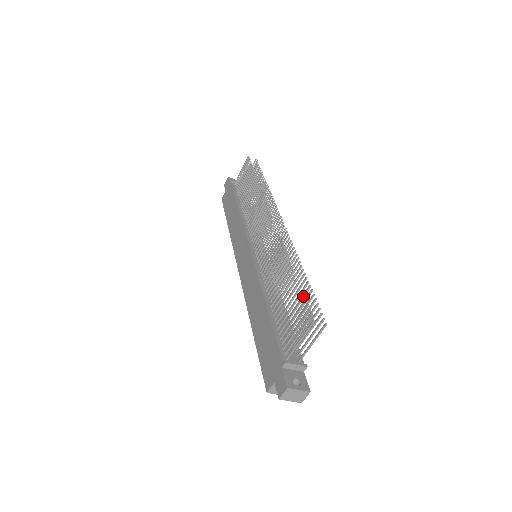
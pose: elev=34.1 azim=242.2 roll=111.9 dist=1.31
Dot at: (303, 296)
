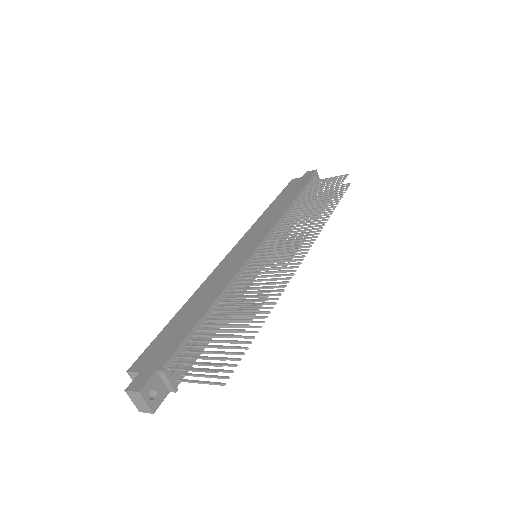
Dot at: (237, 341)
